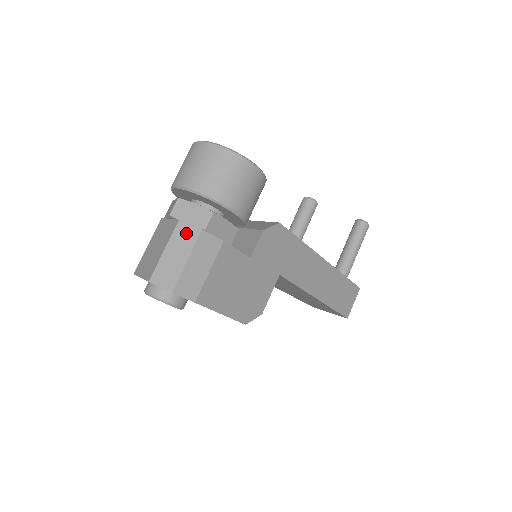
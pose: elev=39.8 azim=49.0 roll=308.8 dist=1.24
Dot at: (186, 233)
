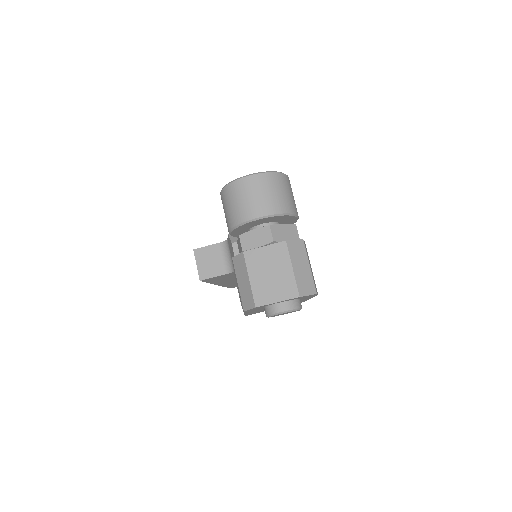
Dot at: (297, 247)
